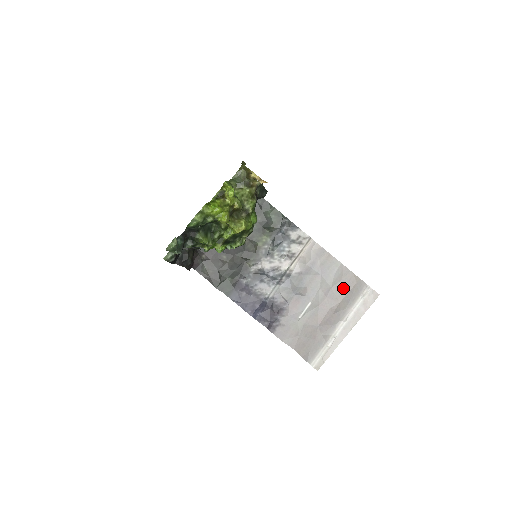
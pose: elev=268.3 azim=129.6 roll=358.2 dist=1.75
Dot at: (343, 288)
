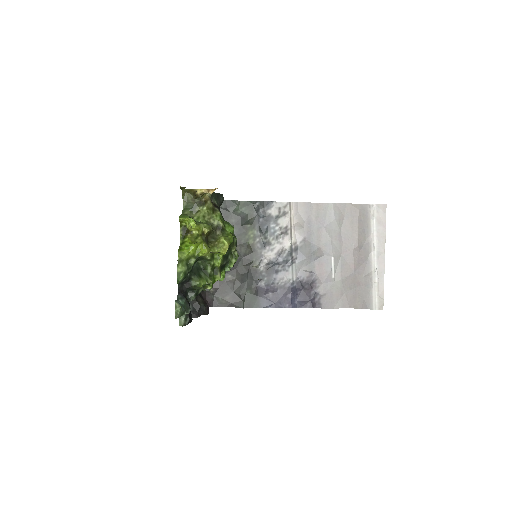
Dot at: (351, 223)
